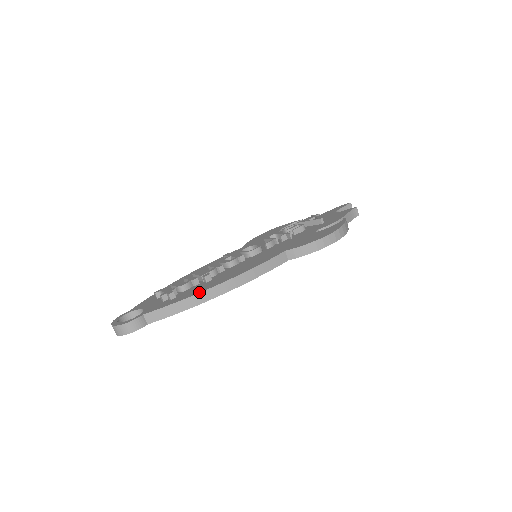
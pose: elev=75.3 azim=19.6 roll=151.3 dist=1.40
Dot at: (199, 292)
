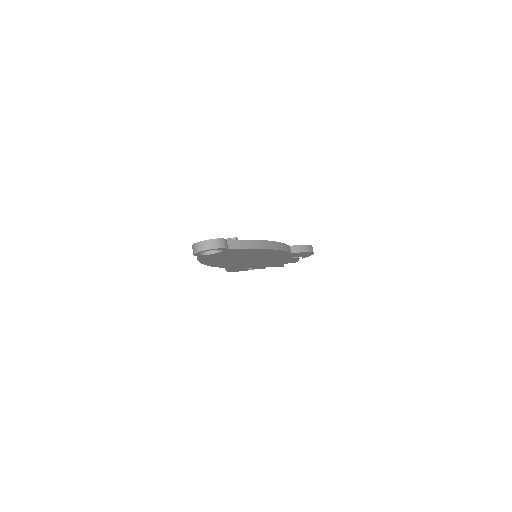
Dot at: (260, 240)
